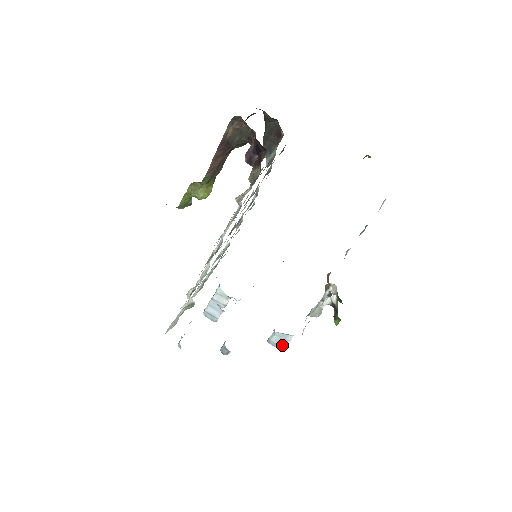
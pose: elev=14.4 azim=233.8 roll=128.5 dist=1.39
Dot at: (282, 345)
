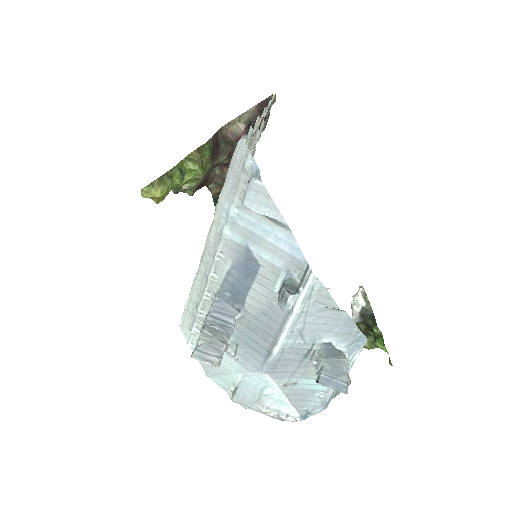
Dot at: (343, 377)
